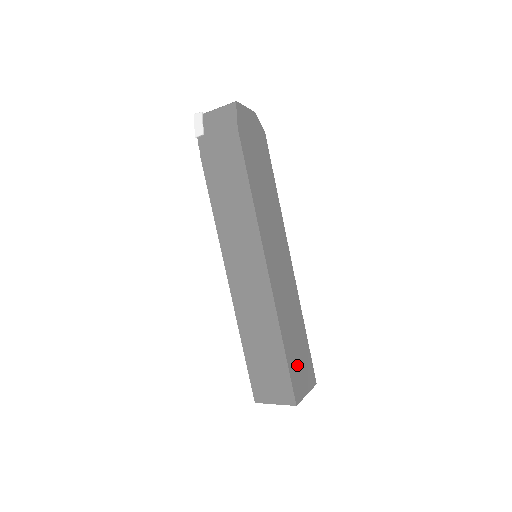
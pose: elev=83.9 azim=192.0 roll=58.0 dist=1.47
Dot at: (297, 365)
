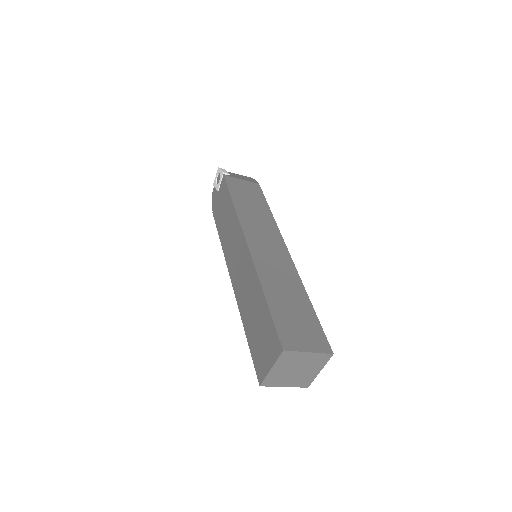
Dot at: occluded
